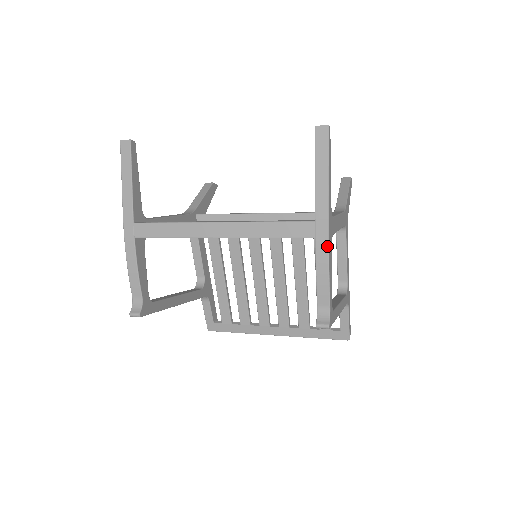
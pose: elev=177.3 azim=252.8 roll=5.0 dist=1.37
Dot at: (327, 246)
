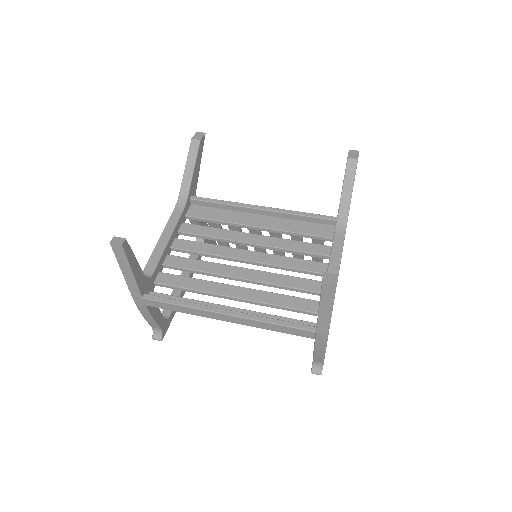
Dot at: (325, 345)
